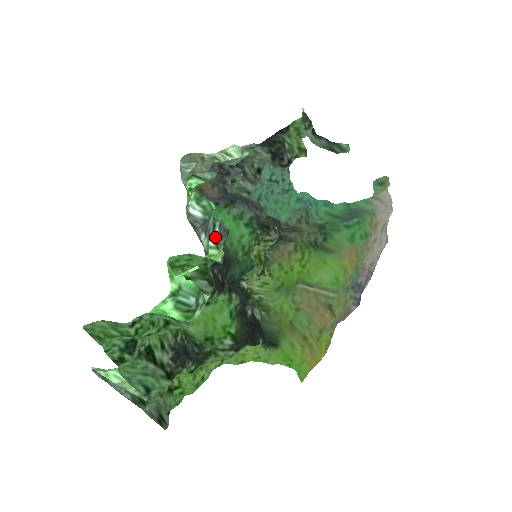
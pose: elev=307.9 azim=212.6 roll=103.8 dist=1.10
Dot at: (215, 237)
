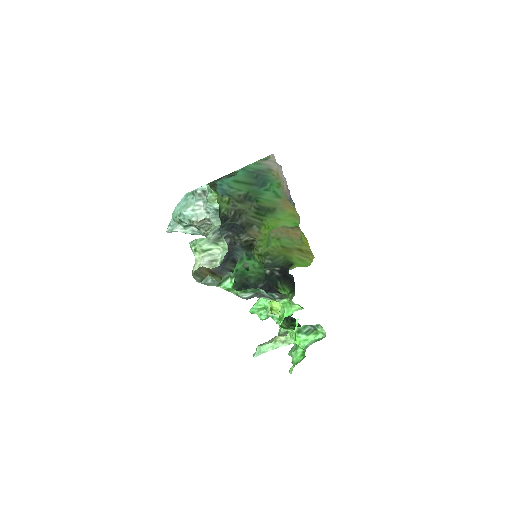
Dot at: (278, 298)
